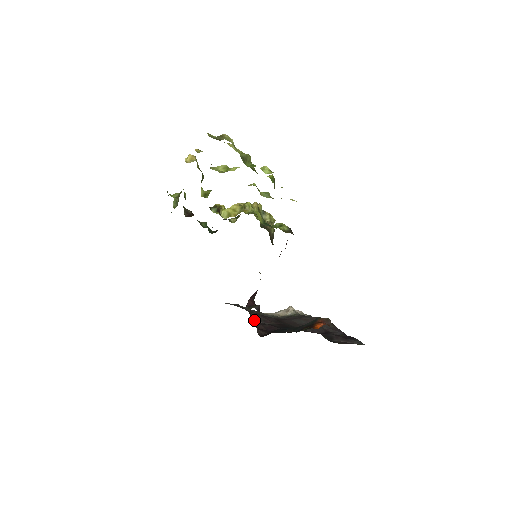
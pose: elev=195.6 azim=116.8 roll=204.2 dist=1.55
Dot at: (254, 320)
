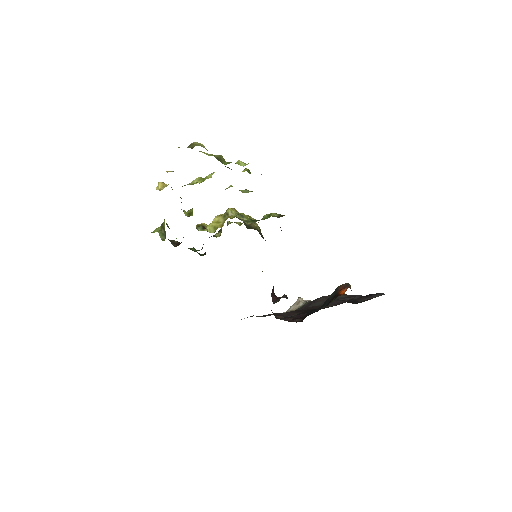
Dot at: (279, 318)
